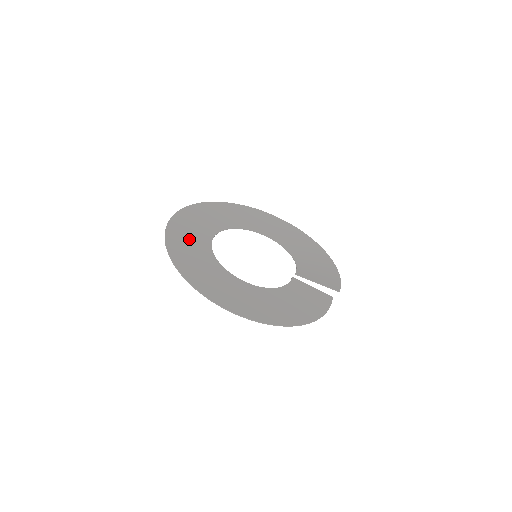
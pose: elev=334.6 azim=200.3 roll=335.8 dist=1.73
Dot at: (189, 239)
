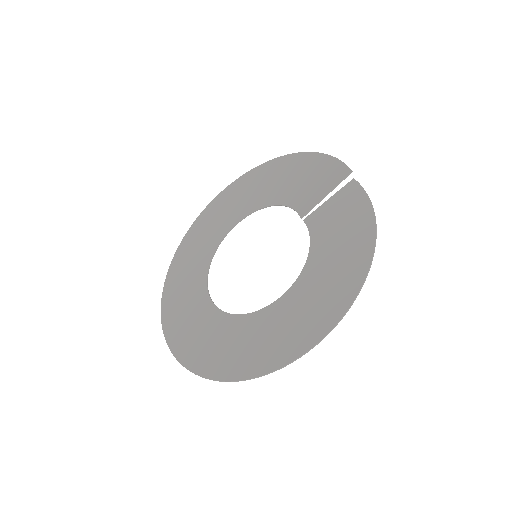
Dot at: (199, 334)
